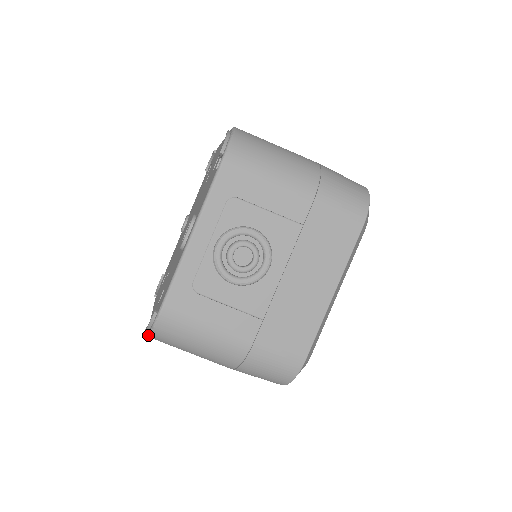
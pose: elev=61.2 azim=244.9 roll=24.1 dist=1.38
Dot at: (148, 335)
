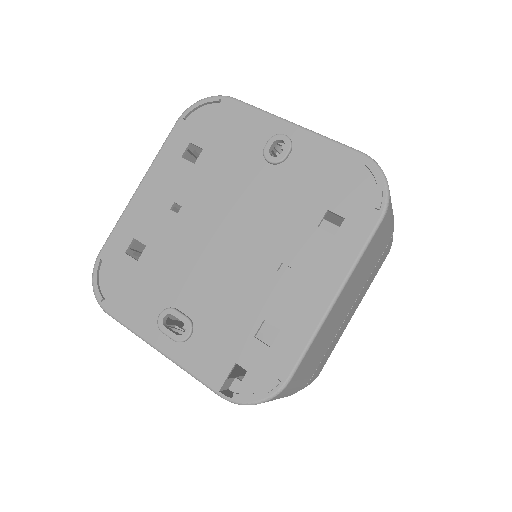
Dot at: (93, 271)
